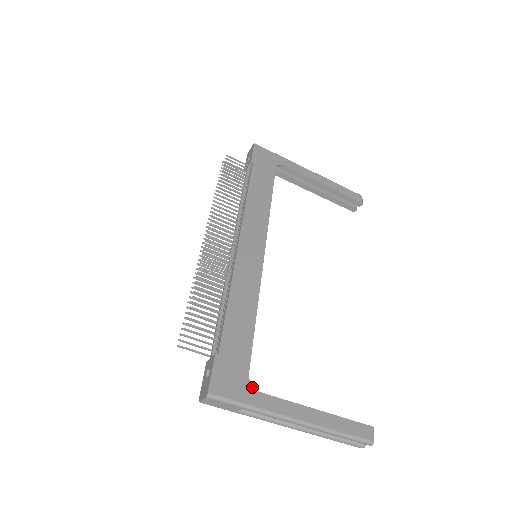
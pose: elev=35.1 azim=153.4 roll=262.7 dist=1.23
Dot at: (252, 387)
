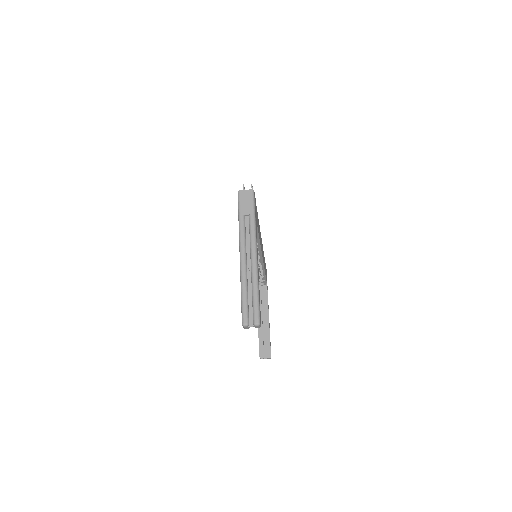
Dot at: (256, 224)
